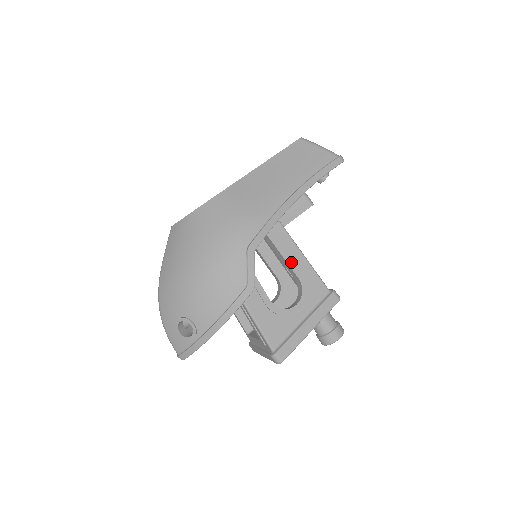
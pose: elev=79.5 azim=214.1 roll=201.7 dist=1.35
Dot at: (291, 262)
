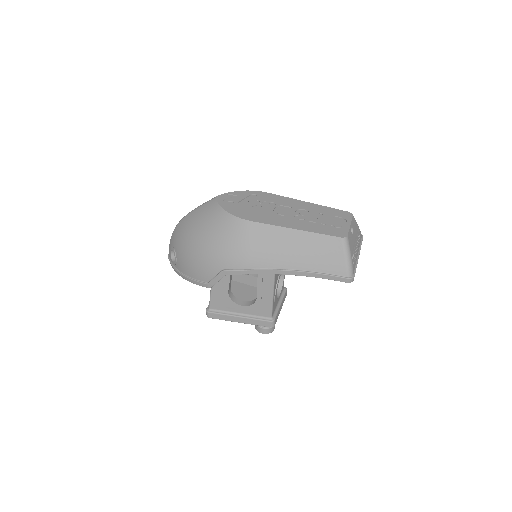
Dot at: (260, 288)
